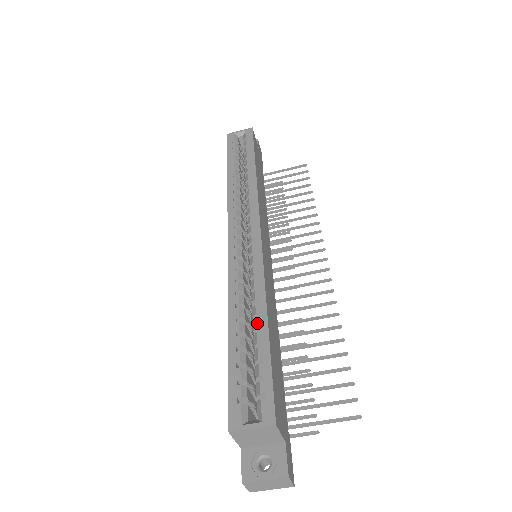
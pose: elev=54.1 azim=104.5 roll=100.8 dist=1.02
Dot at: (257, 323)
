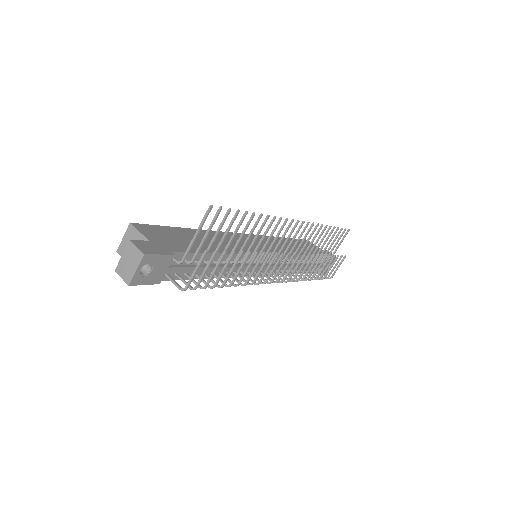
Dot at: occluded
